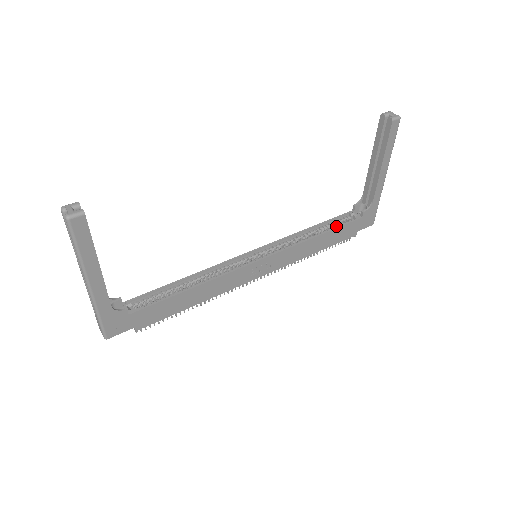
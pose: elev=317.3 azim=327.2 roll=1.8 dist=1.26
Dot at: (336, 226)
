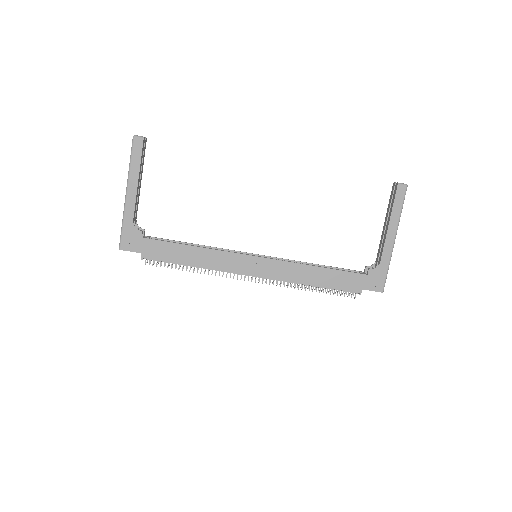
Dot at: (339, 271)
